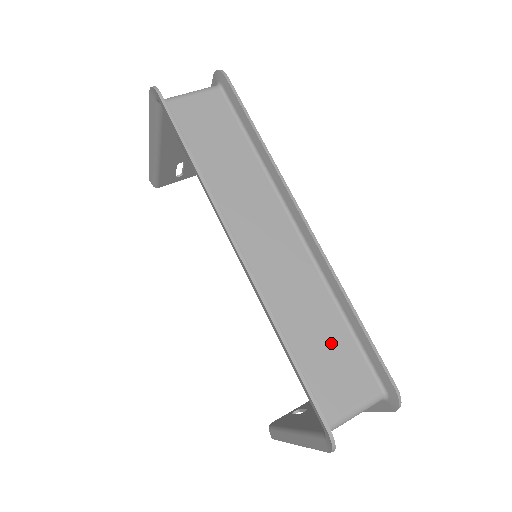
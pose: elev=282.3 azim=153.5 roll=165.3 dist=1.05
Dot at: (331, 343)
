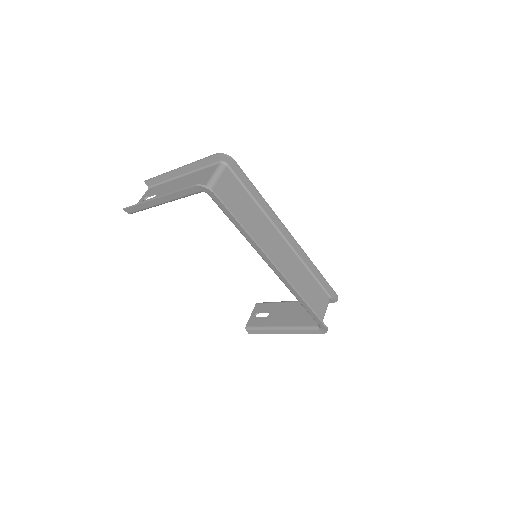
Dot at: (312, 289)
